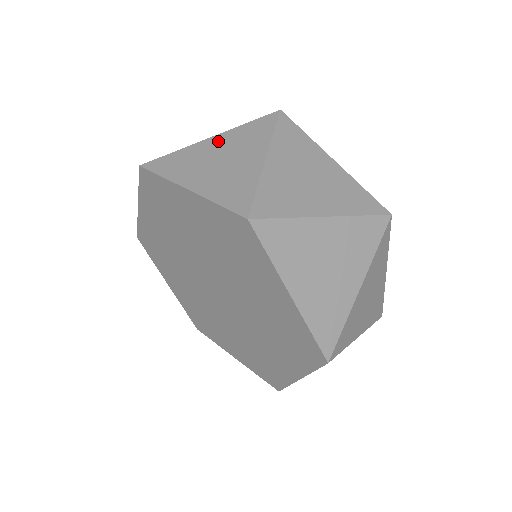
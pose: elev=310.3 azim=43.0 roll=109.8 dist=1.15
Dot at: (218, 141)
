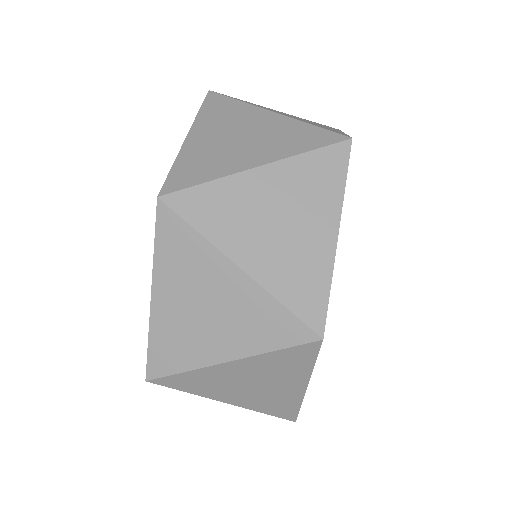
Dot at: (270, 119)
